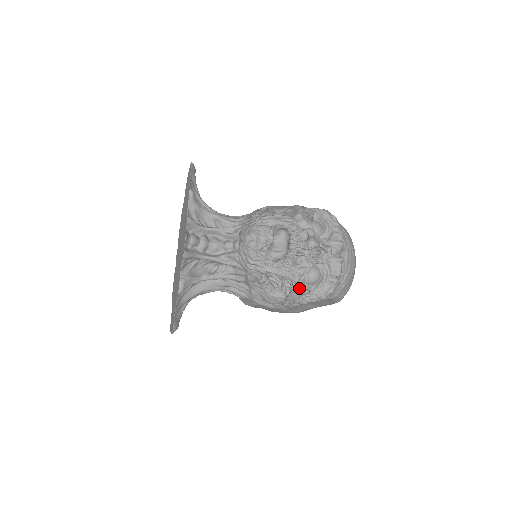
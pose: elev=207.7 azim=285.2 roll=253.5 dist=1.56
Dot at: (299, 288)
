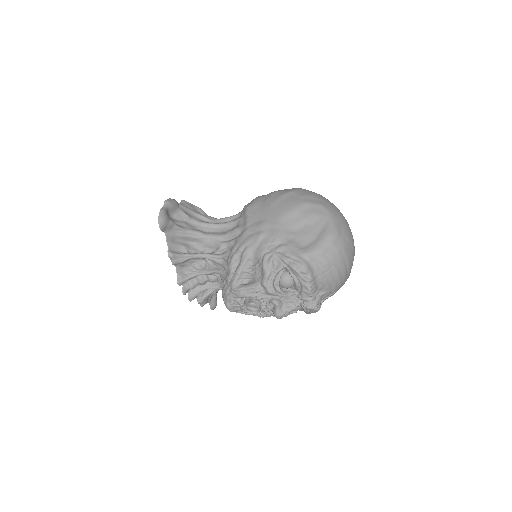
Dot at: occluded
